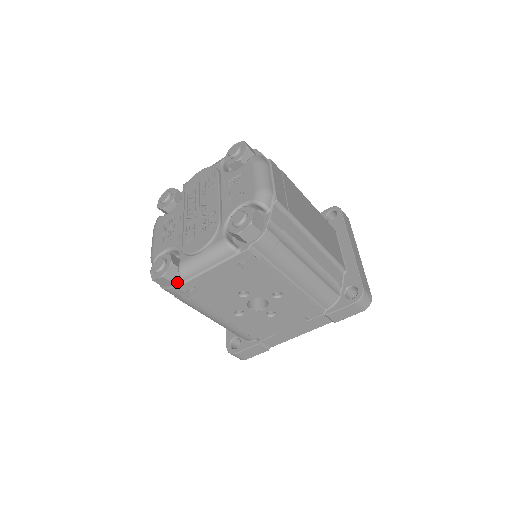
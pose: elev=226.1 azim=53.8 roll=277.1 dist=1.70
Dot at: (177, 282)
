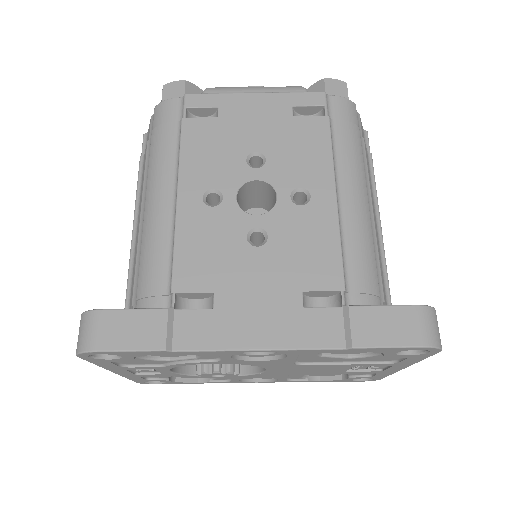
Dot at: occluded
